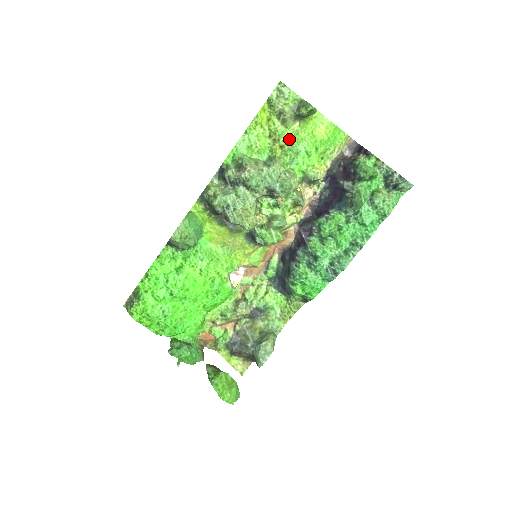
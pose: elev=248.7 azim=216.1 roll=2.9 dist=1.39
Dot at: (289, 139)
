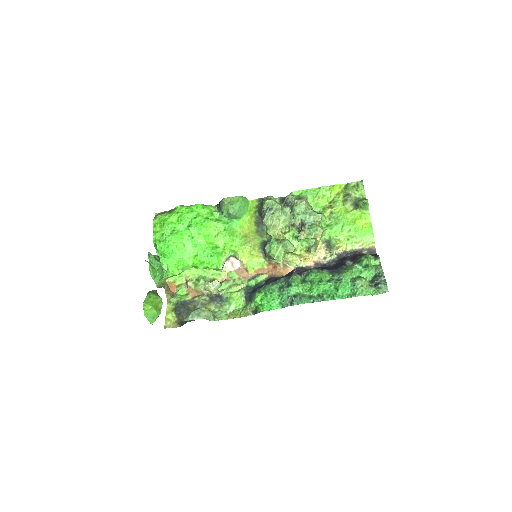
Dot at: (339, 212)
